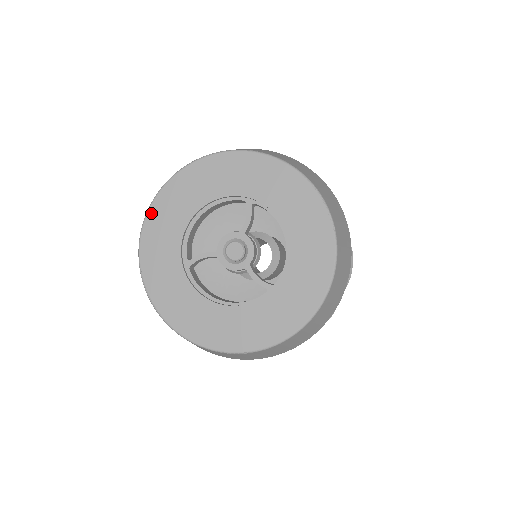
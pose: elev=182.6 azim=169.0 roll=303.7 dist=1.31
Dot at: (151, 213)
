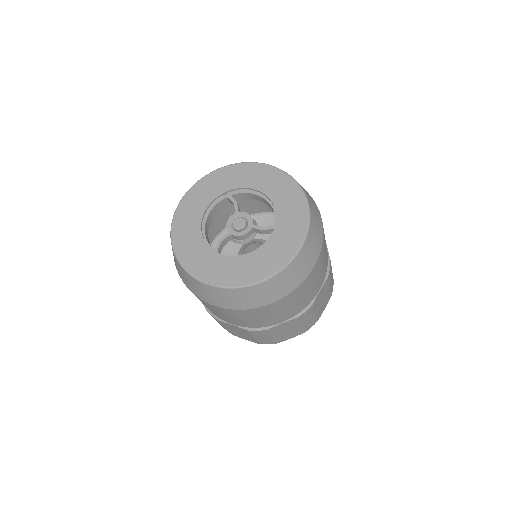
Dot at: (174, 237)
